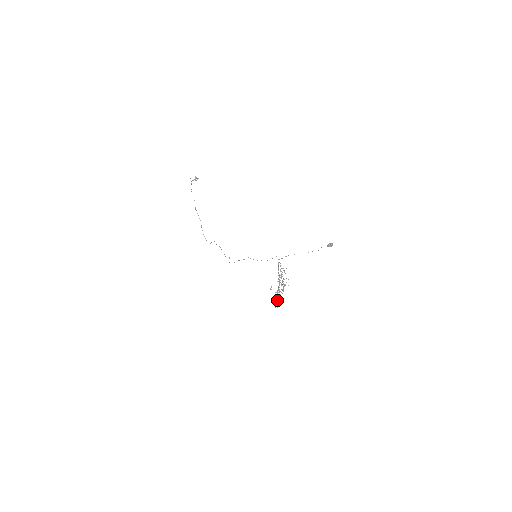
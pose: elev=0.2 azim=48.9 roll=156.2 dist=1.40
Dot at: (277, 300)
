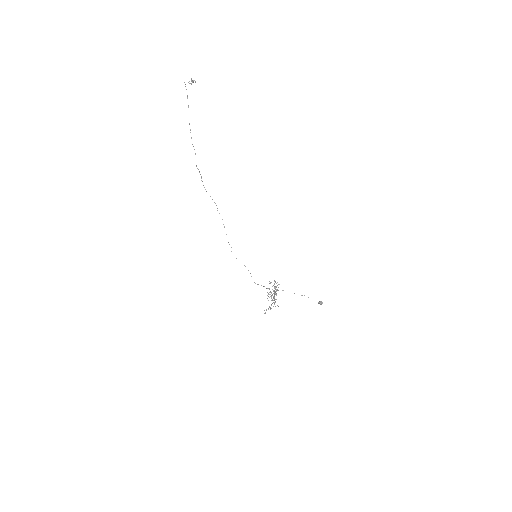
Dot at: occluded
